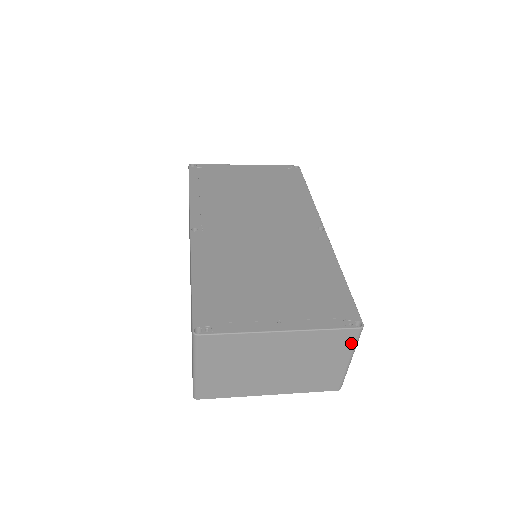
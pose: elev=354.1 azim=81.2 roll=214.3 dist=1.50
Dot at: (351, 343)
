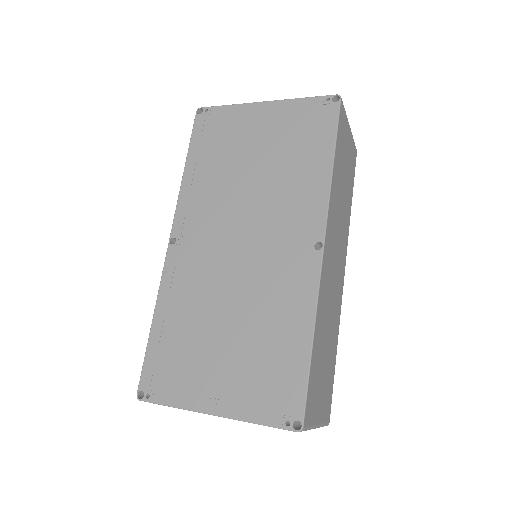
Dot at: occluded
